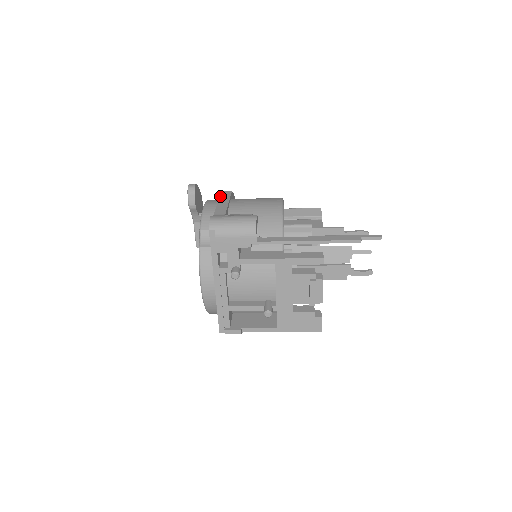
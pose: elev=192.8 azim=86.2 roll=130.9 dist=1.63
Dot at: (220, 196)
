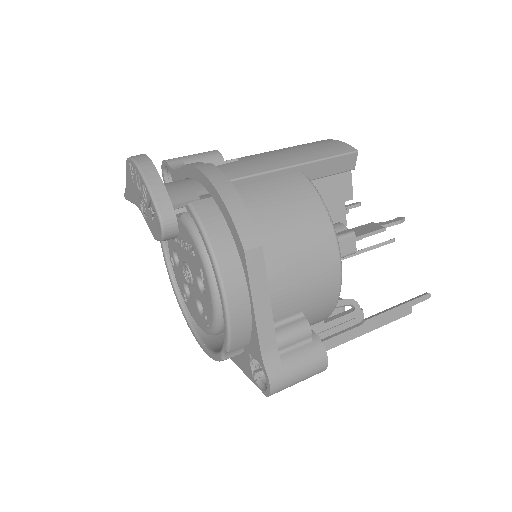
Dot at: (249, 277)
